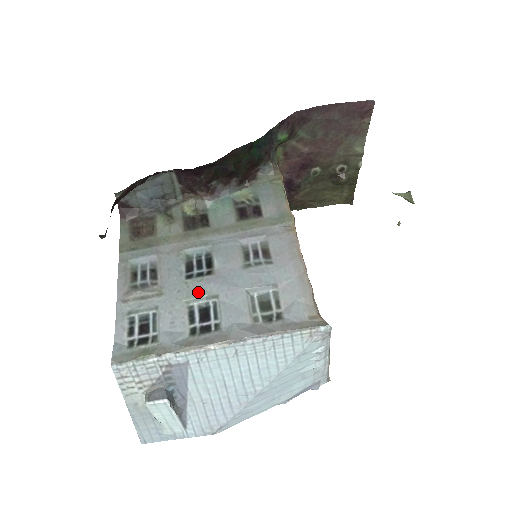
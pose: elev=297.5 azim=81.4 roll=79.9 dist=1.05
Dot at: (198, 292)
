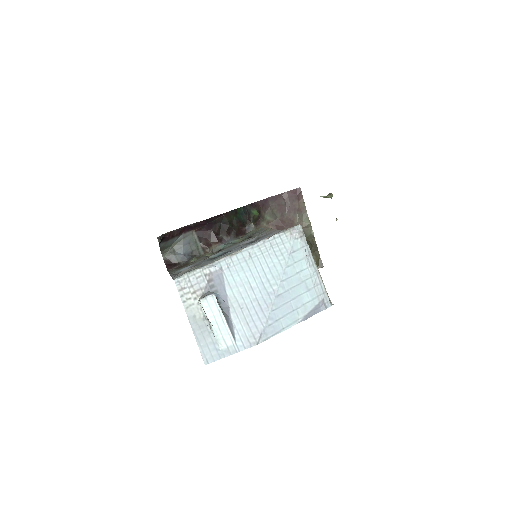
Dot at: (221, 256)
